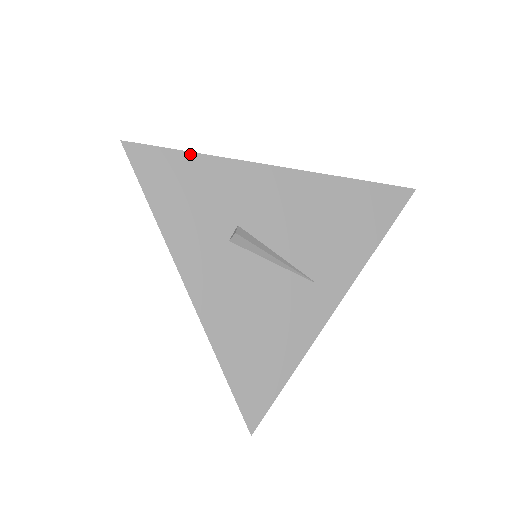
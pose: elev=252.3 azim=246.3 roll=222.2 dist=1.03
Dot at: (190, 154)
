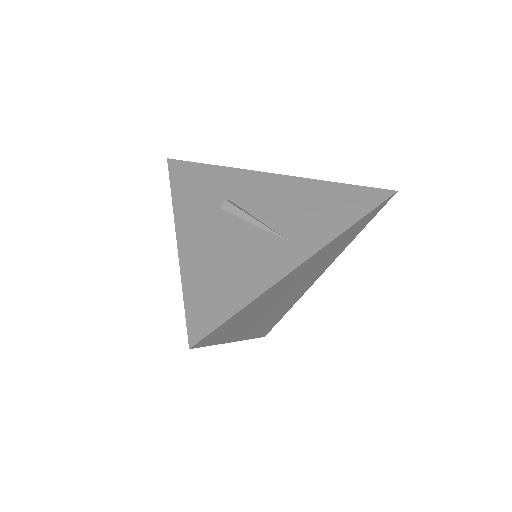
Dot at: (210, 165)
